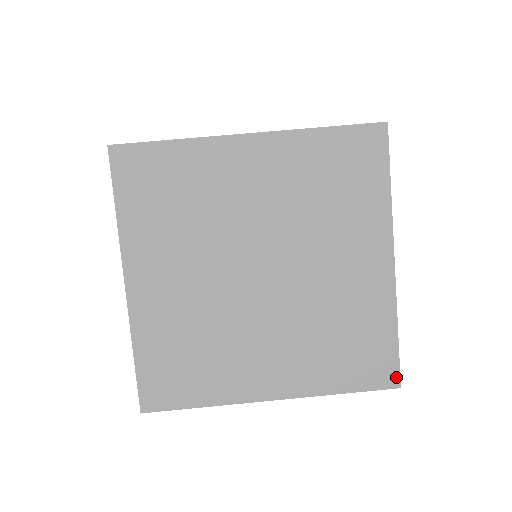
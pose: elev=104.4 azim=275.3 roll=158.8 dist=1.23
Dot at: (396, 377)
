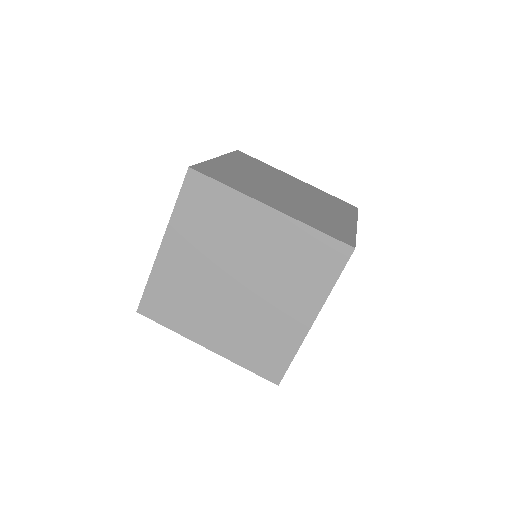
Dot at: (279, 379)
